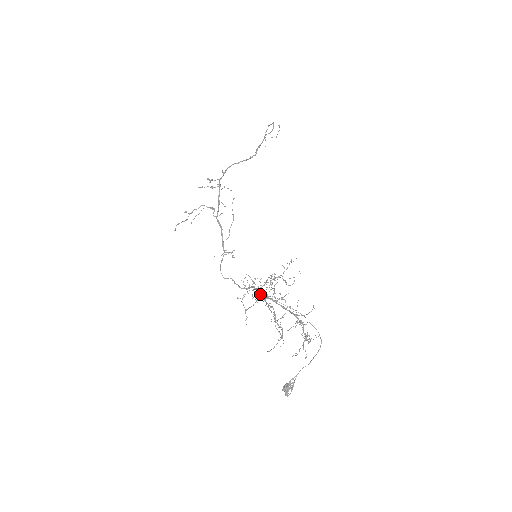
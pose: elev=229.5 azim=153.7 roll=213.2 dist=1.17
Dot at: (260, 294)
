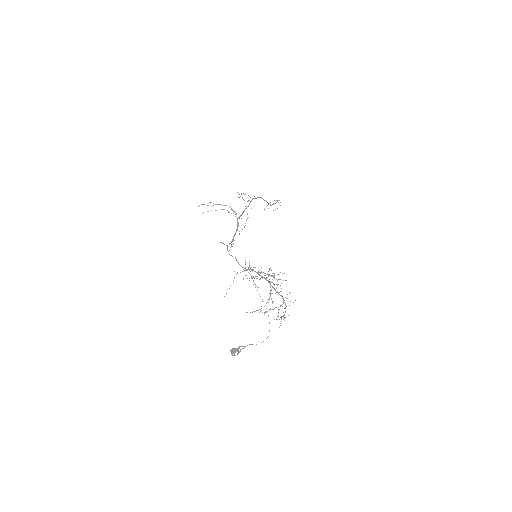
Dot at: occluded
